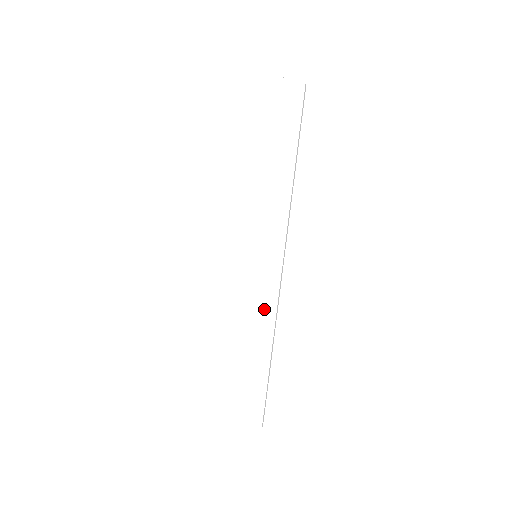
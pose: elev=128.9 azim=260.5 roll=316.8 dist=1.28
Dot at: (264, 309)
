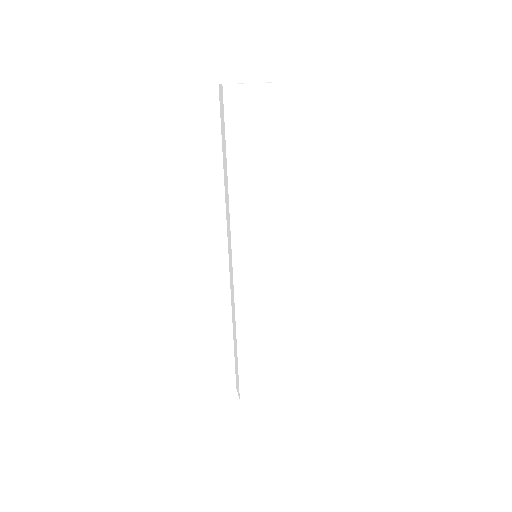
Dot at: (275, 302)
